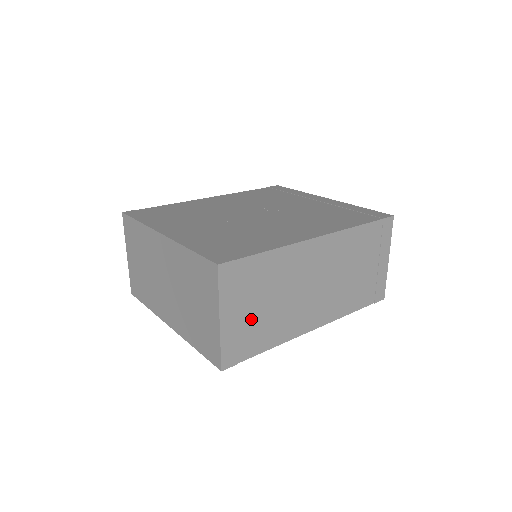
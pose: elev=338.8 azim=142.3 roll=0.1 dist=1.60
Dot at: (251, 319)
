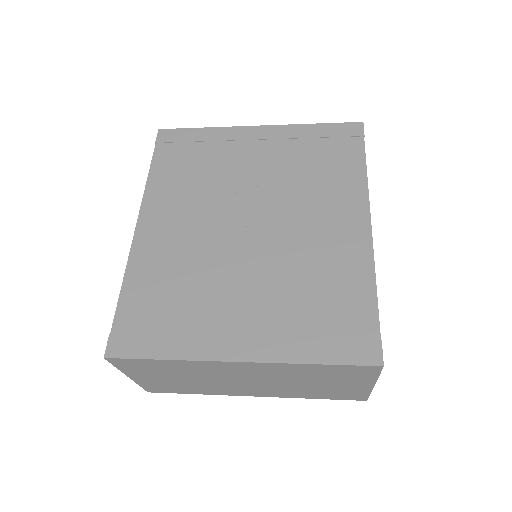
Dot at: occluded
